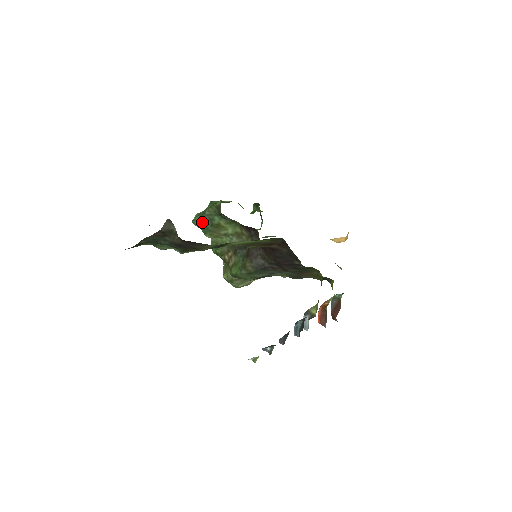
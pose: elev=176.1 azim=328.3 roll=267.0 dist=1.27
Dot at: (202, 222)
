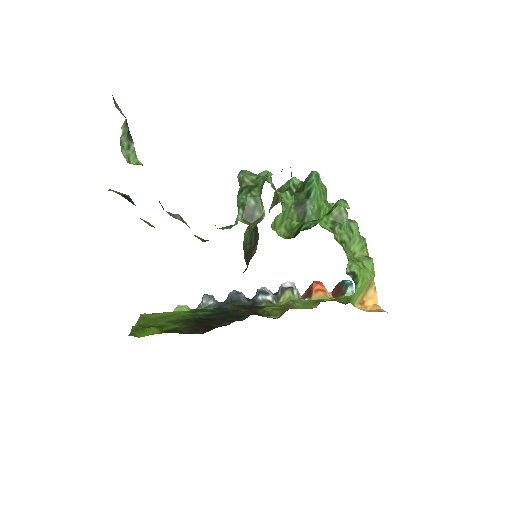
Dot at: occluded
